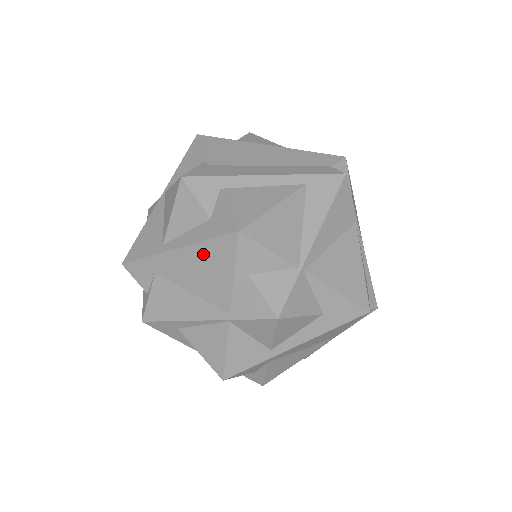
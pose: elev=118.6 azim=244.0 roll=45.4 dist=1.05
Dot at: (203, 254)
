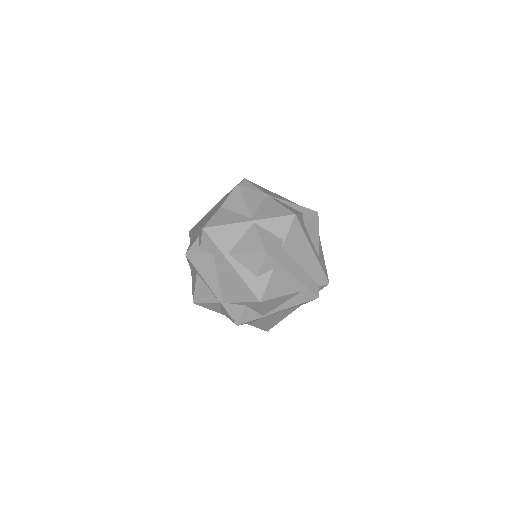
Dot at: (240, 284)
